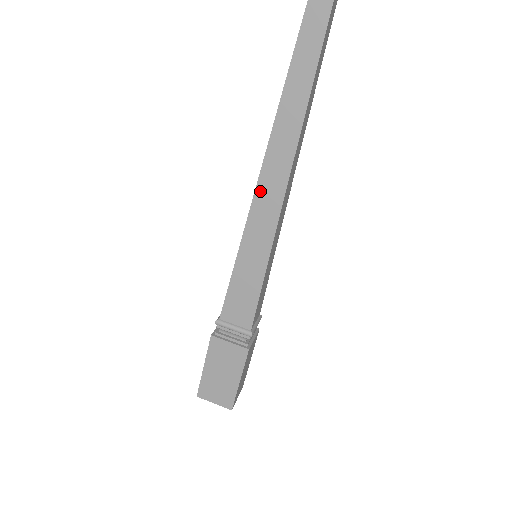
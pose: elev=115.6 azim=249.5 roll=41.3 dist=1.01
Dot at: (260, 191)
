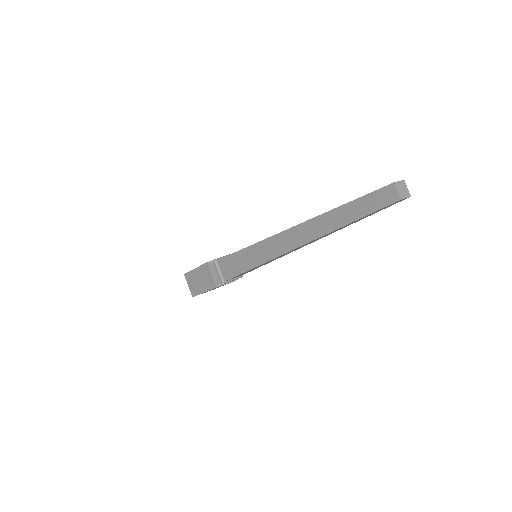
Dot at: (276, 238)
